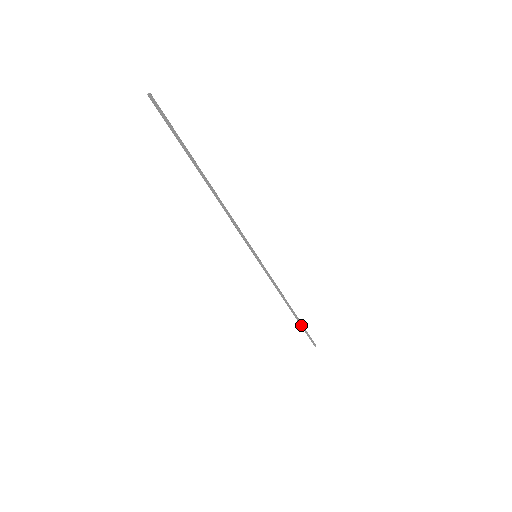
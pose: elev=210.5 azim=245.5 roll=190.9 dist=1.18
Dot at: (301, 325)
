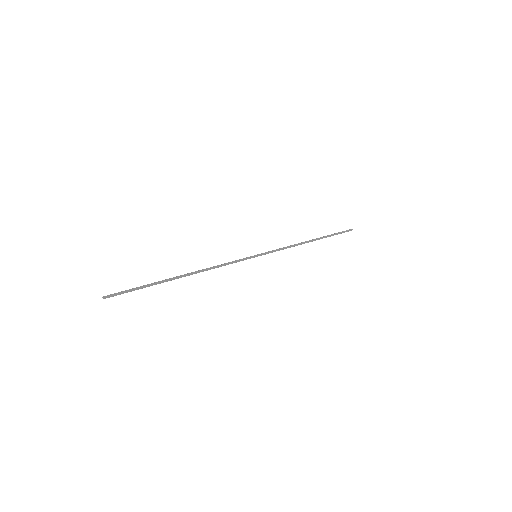
Dot at: occluded
